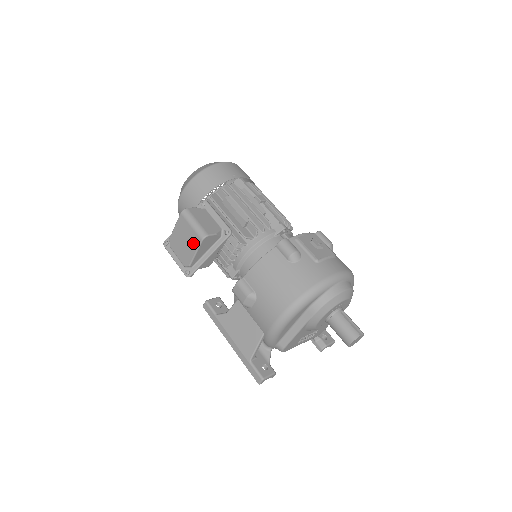
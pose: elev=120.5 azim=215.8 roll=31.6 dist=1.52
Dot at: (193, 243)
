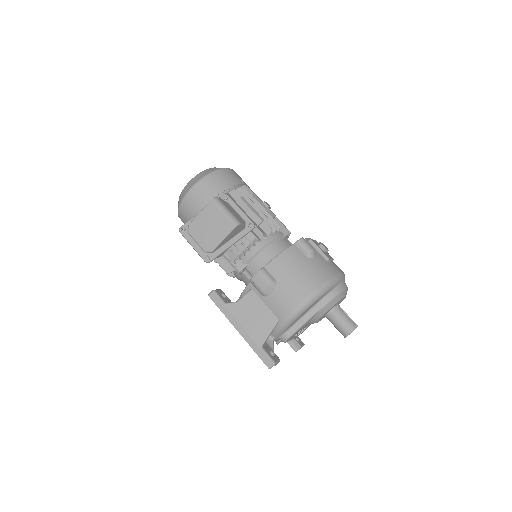
Dot at: (222, 229)
